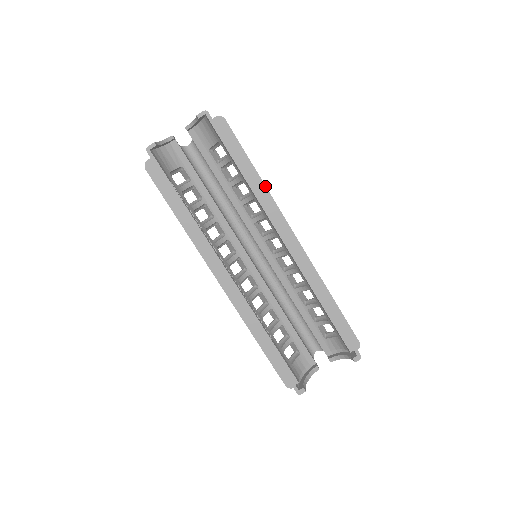
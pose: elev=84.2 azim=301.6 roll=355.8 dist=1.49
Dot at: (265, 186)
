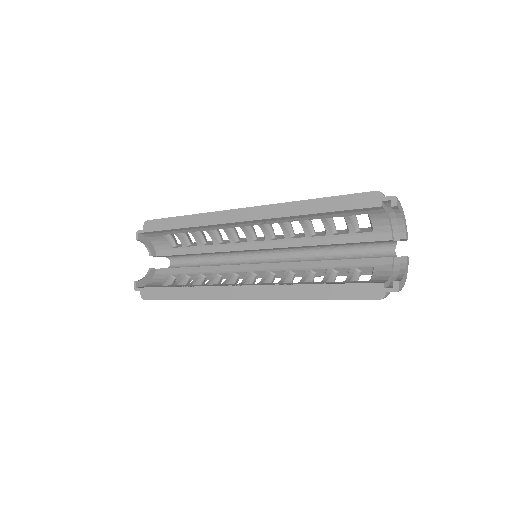
Dot at: (198, 214)
